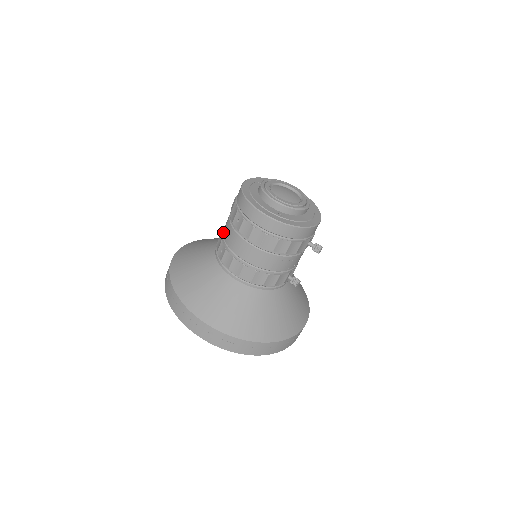
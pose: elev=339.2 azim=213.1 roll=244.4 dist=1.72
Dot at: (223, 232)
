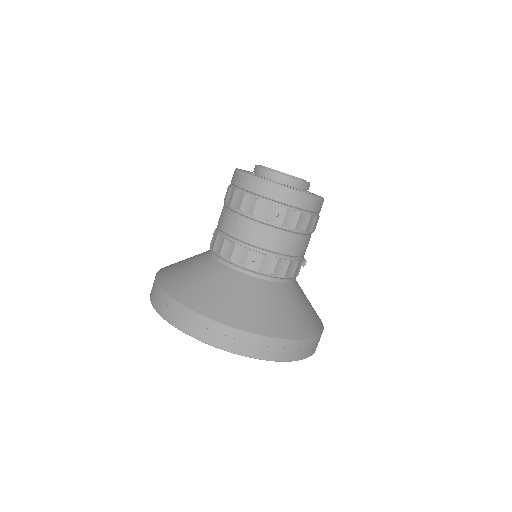
Dot at: (243, 239)
